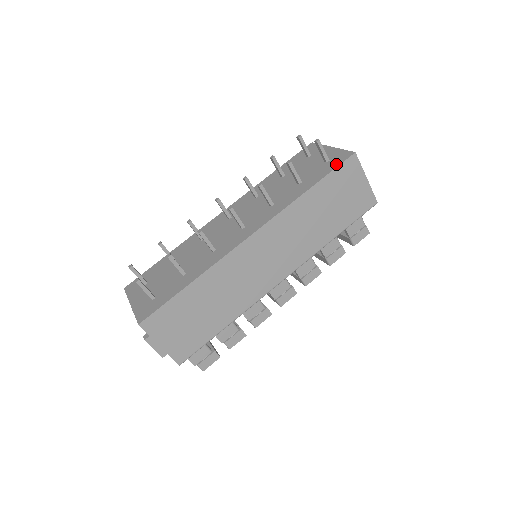
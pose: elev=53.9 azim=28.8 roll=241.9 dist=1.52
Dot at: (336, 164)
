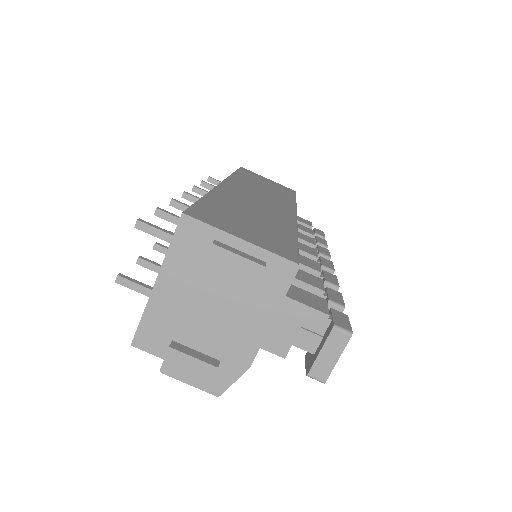
Dot at: occluded
